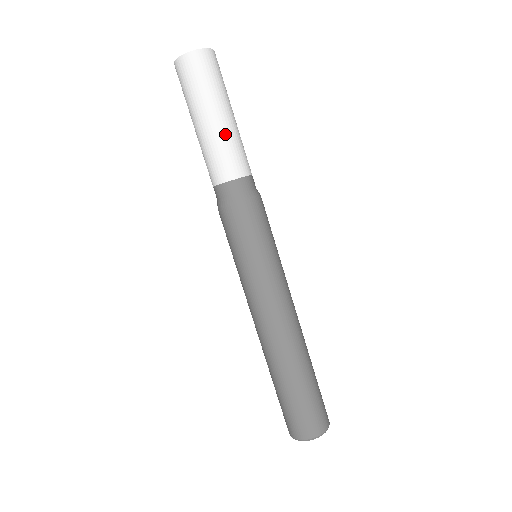
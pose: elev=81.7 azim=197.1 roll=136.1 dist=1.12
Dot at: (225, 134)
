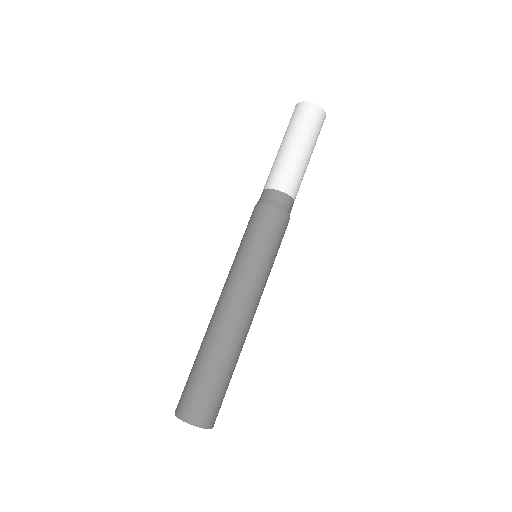
Dot at: (302, 165)
